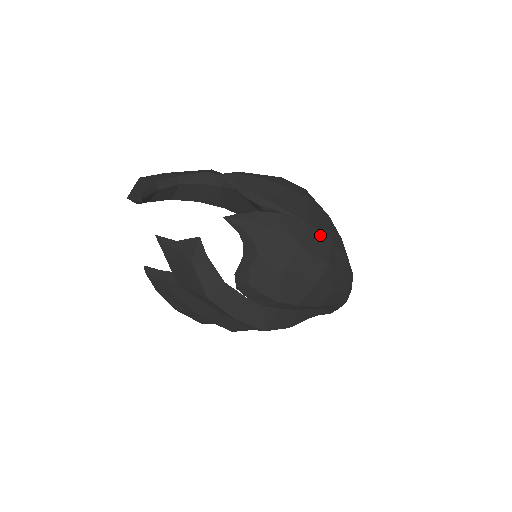
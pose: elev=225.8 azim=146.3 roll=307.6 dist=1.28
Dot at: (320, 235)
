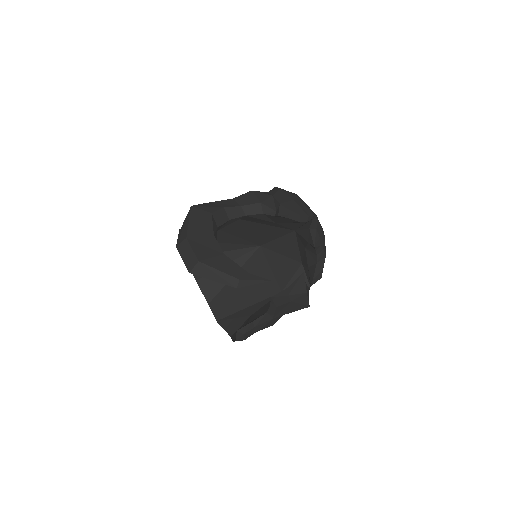
Dot at: occluded
